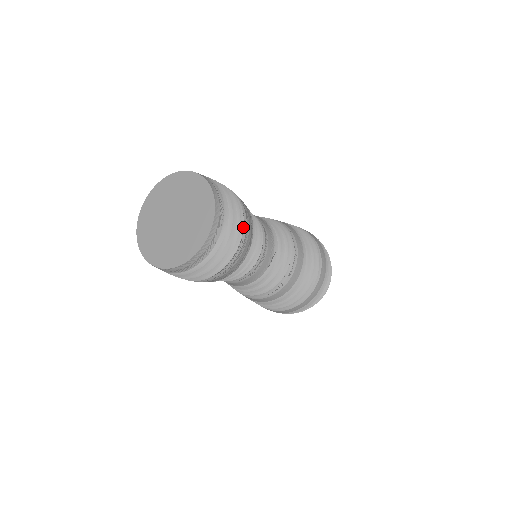
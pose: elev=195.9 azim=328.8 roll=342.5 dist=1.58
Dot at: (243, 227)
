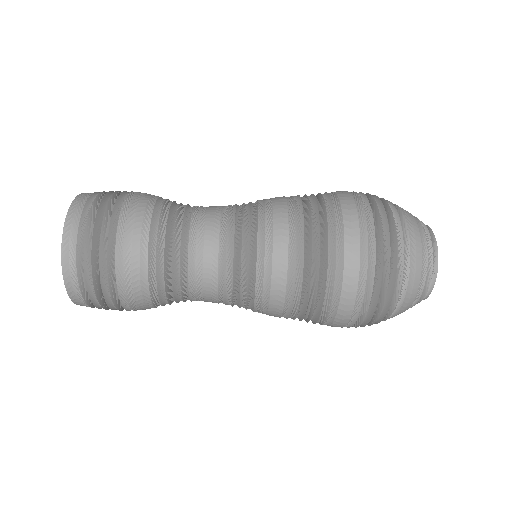
Dot at: (118, 224)
